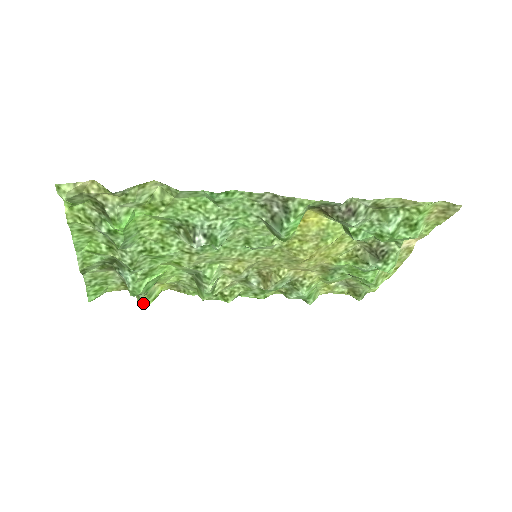
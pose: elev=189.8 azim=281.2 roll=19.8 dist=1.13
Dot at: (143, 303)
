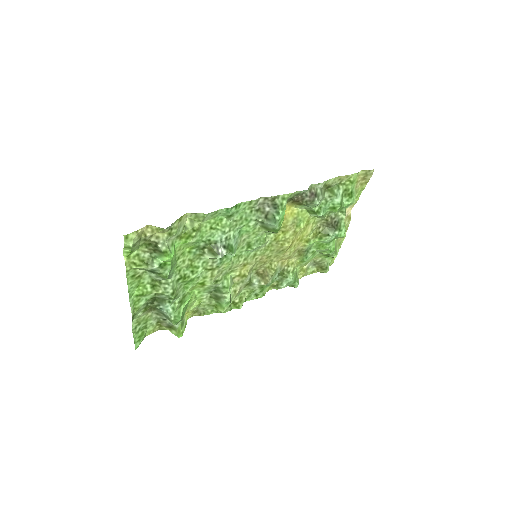
Dot at: (179, 332)
